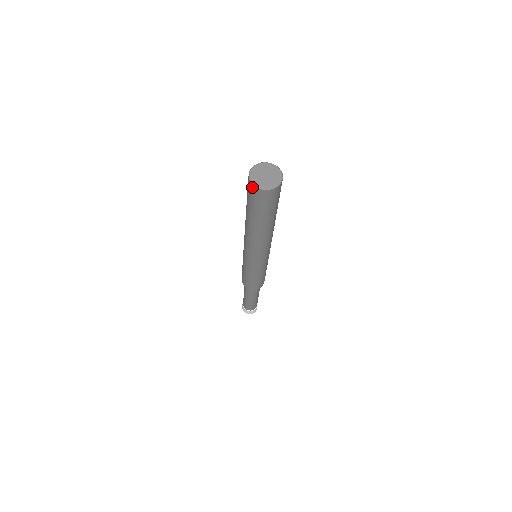
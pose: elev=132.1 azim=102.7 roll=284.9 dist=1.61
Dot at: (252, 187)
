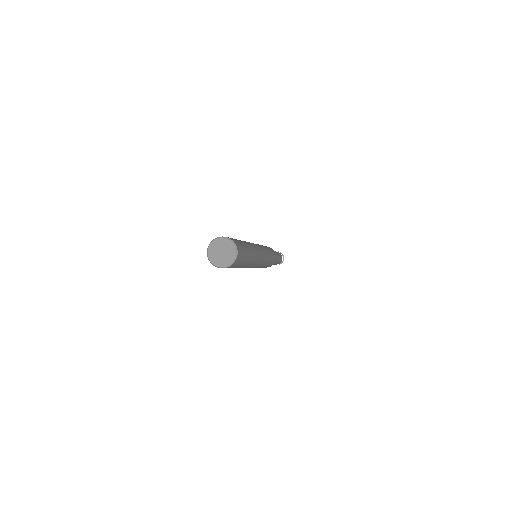
Dot at: (209, 249)
